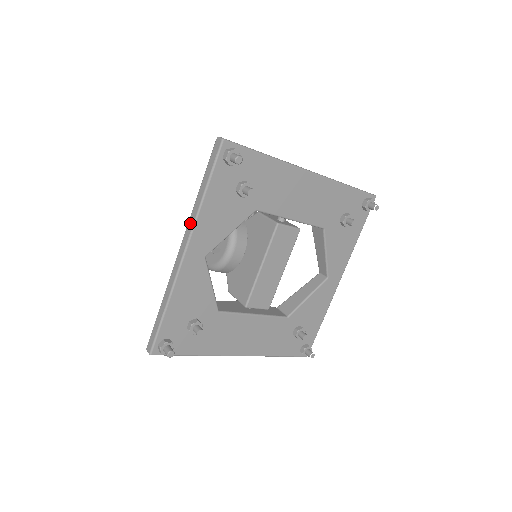
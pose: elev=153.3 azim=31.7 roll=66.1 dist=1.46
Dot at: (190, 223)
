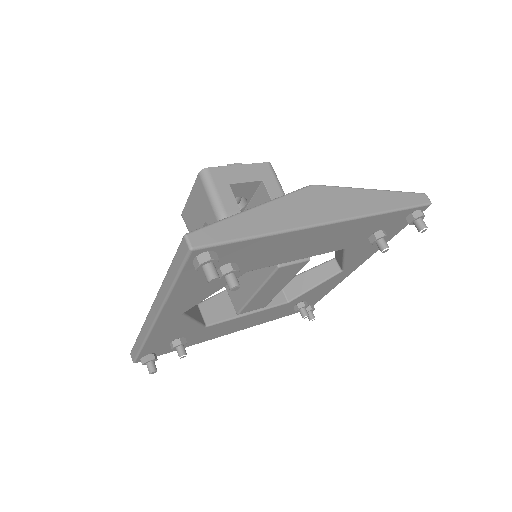
Dot at: (158, 299)
